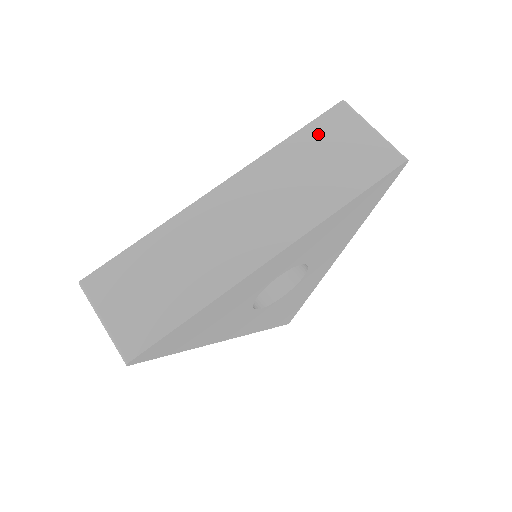
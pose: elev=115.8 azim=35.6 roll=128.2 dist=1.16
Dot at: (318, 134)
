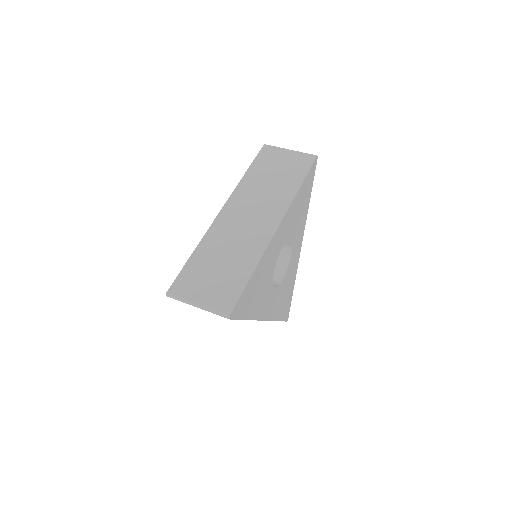
Dot at: (262, 163)
